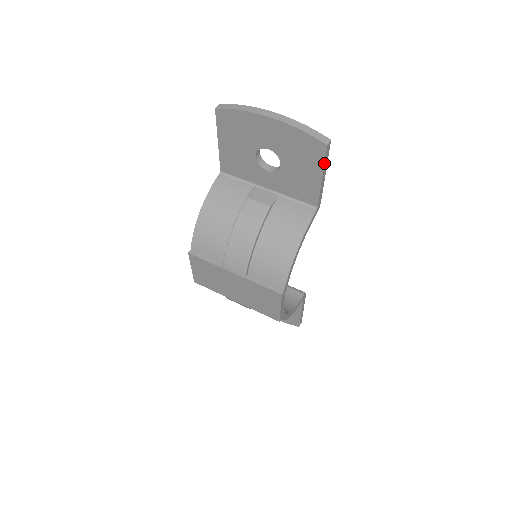
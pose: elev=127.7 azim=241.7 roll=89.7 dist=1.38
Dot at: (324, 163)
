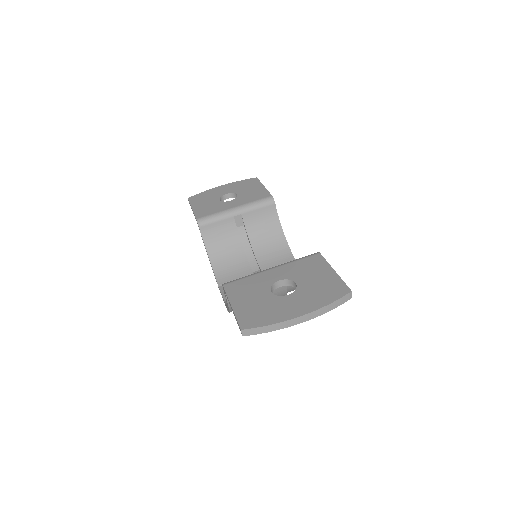
Dot at: occluded
